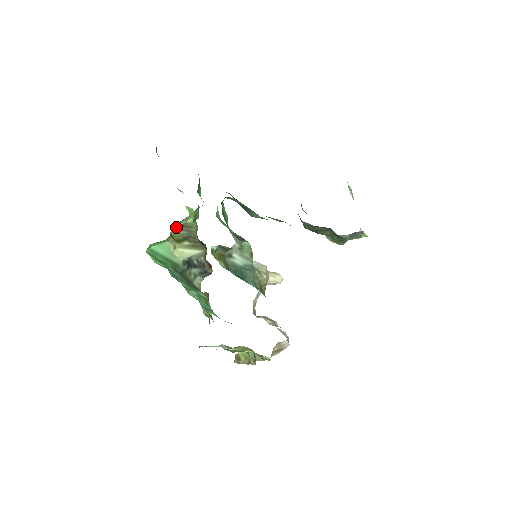
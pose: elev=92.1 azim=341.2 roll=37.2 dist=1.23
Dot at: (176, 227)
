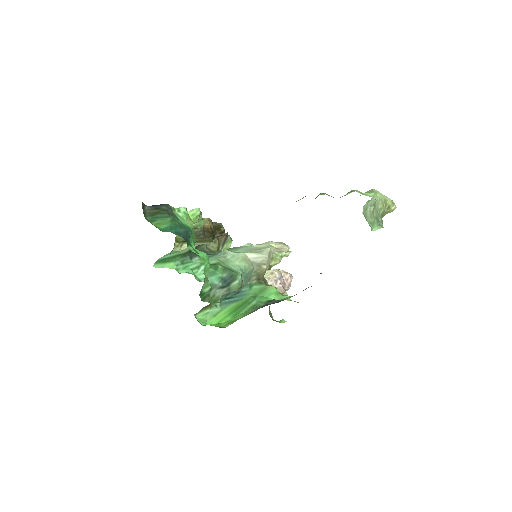
Dot at: occluded
